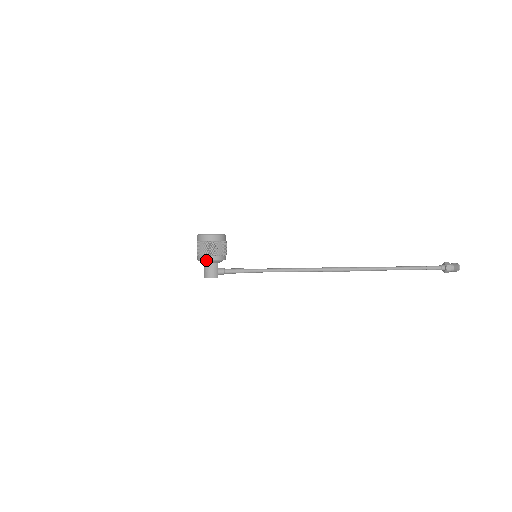
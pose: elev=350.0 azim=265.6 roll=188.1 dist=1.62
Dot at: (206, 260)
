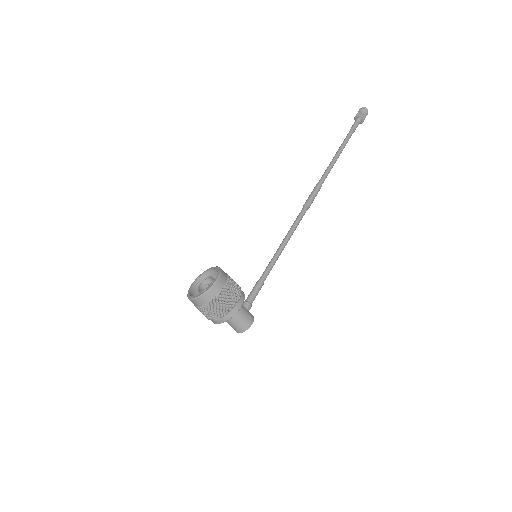
Dot at: occluded
